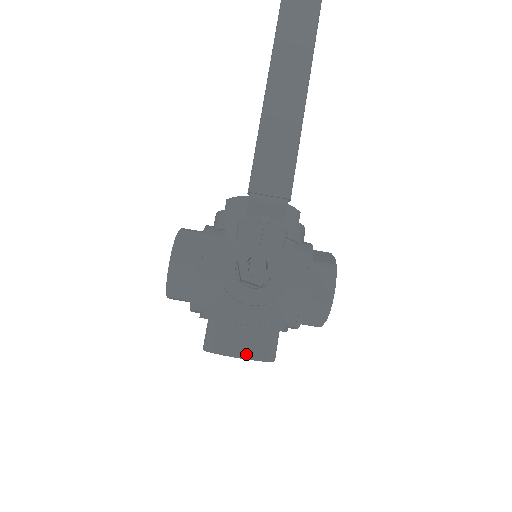
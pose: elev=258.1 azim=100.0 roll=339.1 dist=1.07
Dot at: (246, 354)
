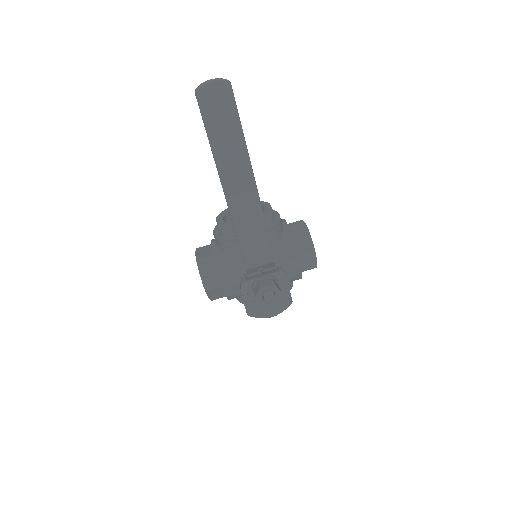
Dot at: (276, 314)
